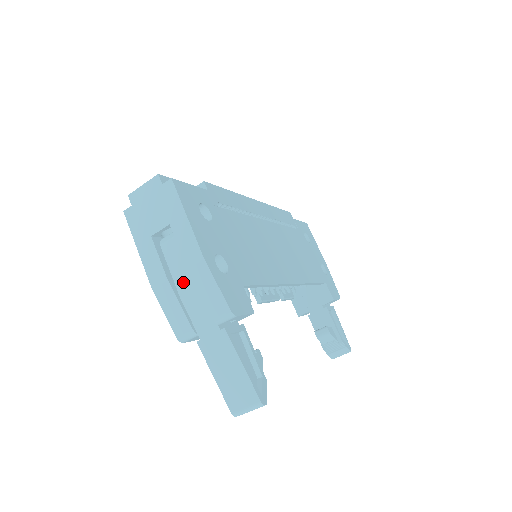
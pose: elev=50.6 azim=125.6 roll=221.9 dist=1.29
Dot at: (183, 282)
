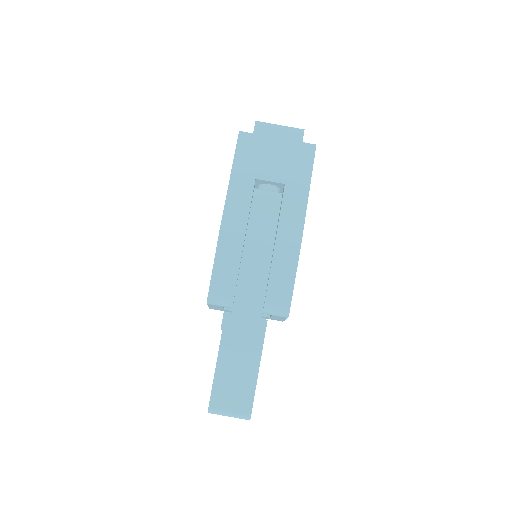
Dot at: (256, 246)
